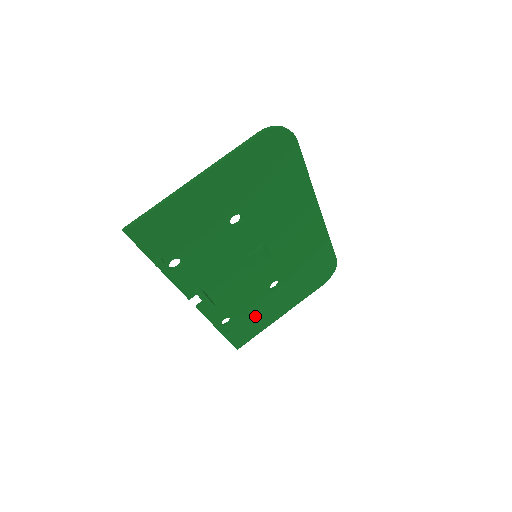
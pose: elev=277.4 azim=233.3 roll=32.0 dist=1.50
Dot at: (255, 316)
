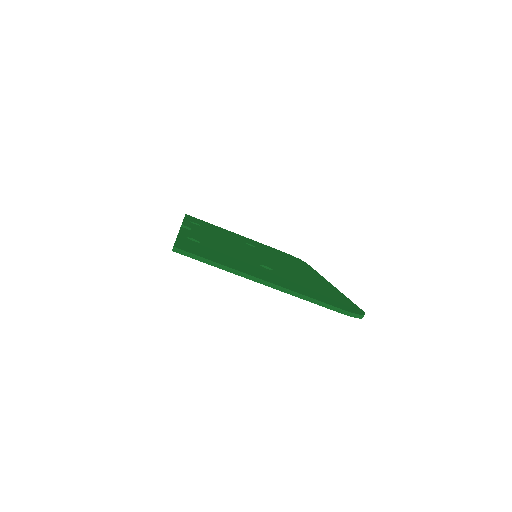
Dot at: occluded
